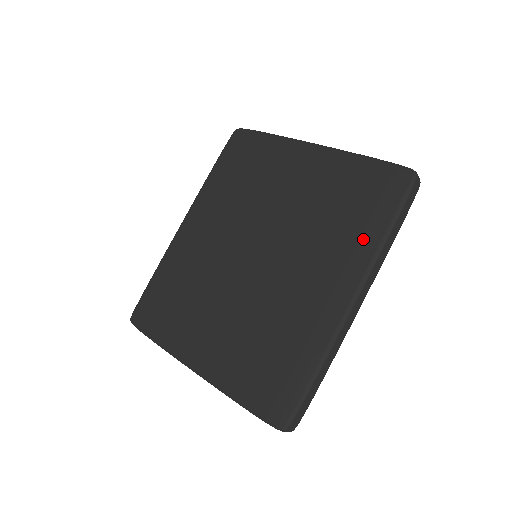
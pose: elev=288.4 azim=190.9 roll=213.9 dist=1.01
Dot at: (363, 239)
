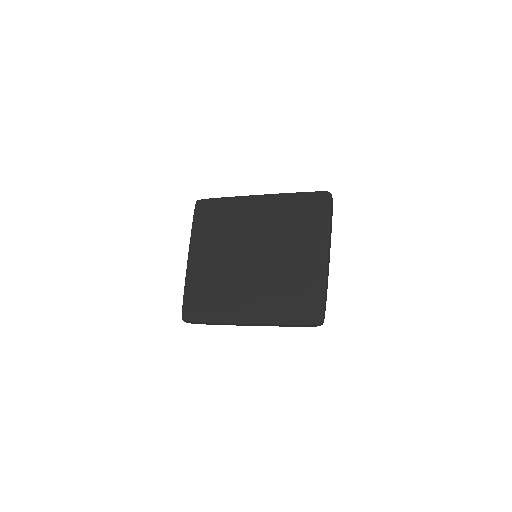
Dot at: (278, 313)
